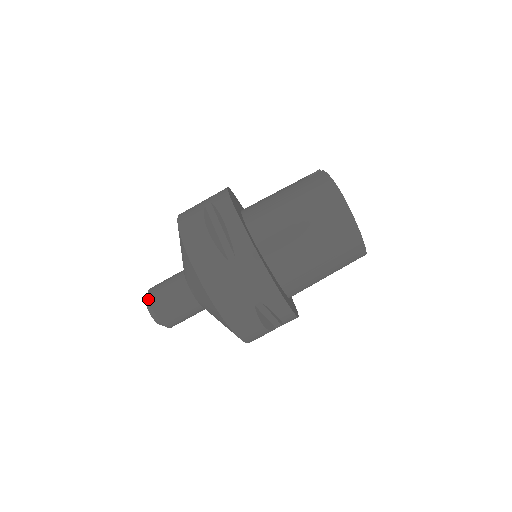
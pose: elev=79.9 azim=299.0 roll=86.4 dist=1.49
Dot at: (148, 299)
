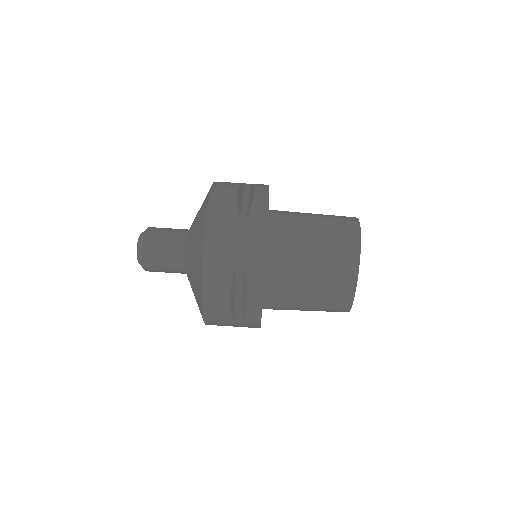
Dot at: (146, 229)
